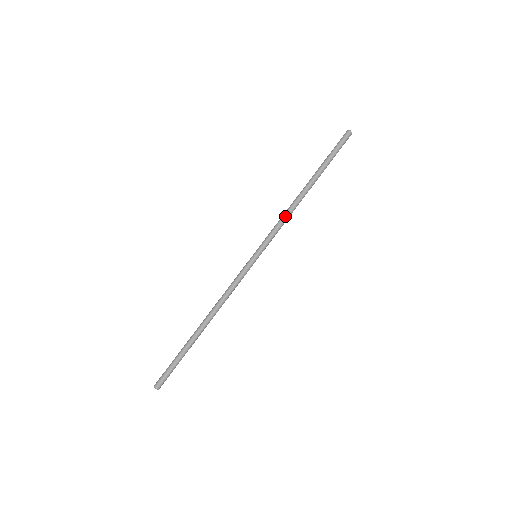
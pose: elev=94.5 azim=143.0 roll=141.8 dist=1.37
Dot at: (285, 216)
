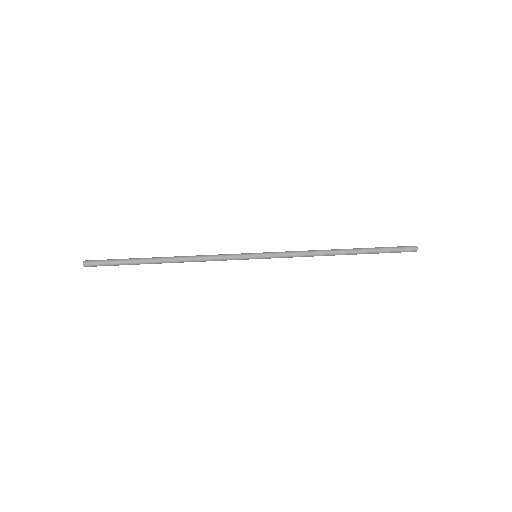
Dot at: (307, 251)
